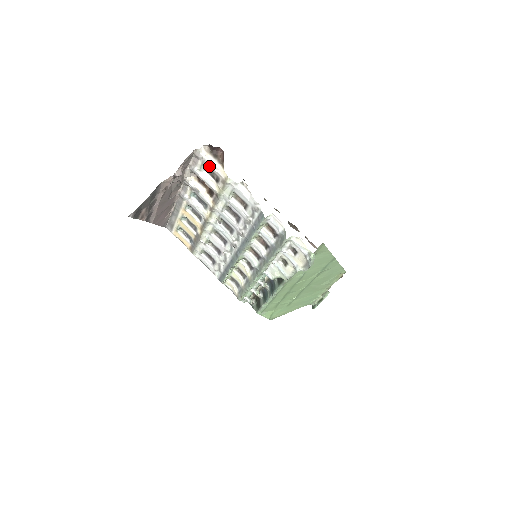
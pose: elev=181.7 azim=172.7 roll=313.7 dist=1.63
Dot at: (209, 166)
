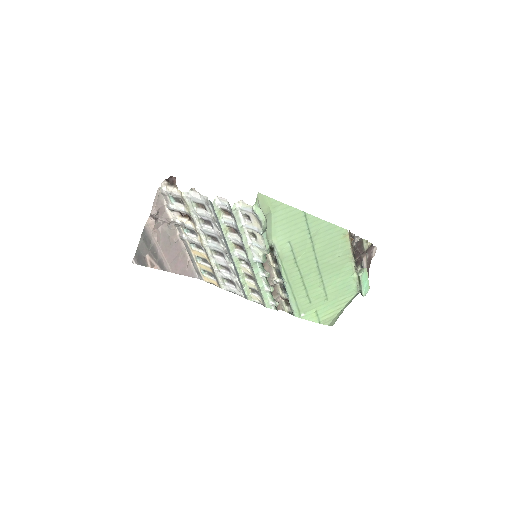
Dot at: (172, 195)
